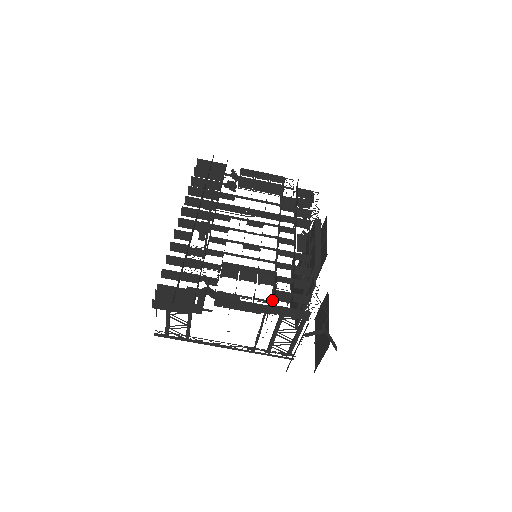
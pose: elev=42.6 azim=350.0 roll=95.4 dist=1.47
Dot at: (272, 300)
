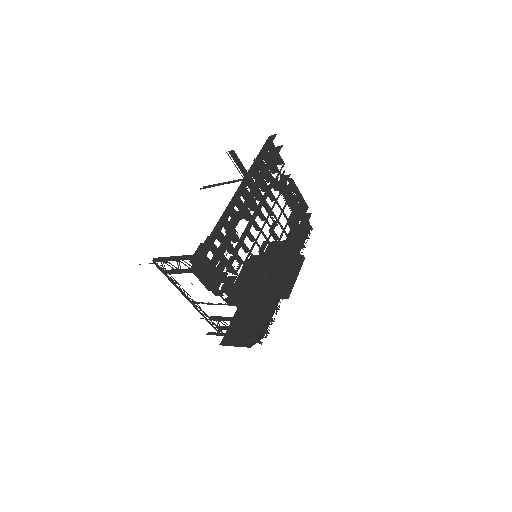
Dot at: (254, 308)
